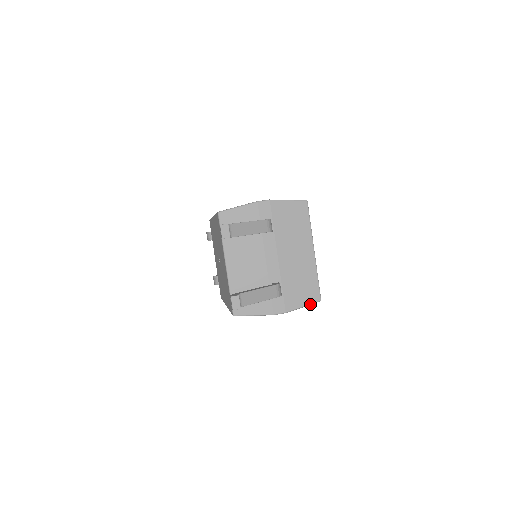
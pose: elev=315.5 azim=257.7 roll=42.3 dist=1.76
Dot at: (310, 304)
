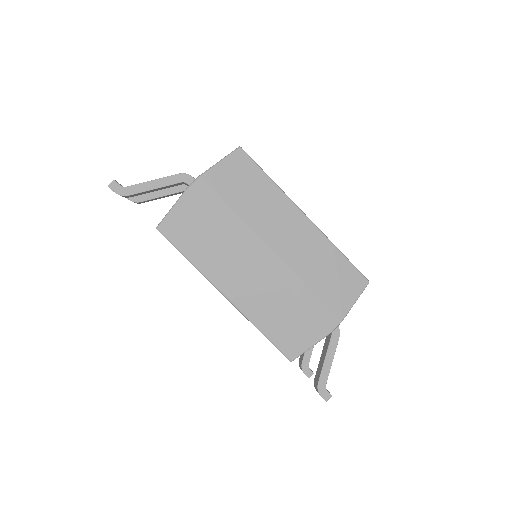
Dot at: occluded
